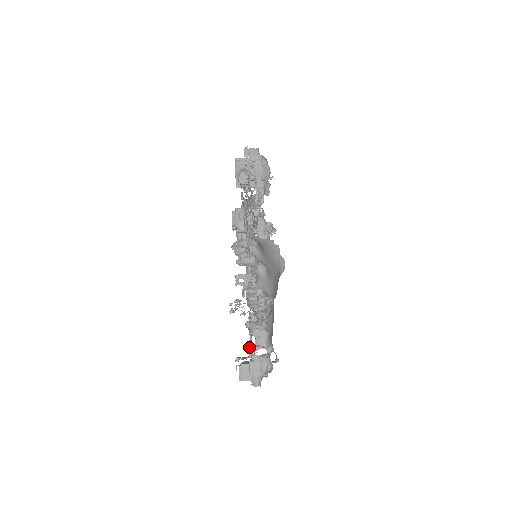
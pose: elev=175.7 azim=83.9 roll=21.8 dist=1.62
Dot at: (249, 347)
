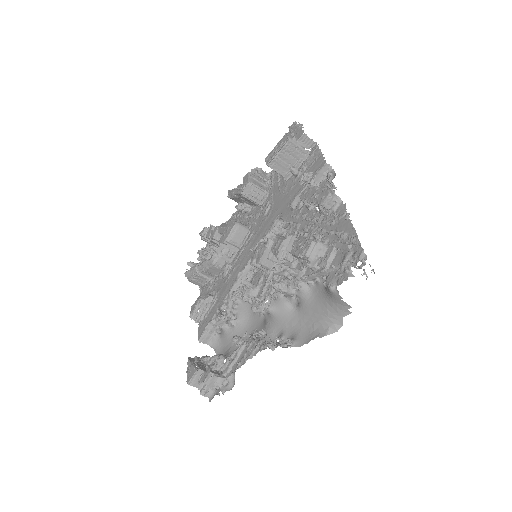
Dot at: (230, 366)
